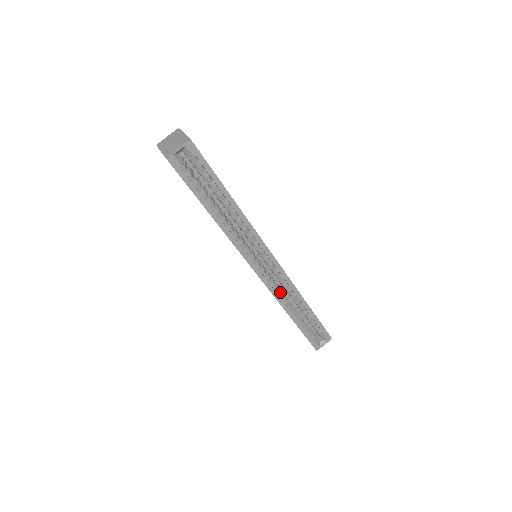
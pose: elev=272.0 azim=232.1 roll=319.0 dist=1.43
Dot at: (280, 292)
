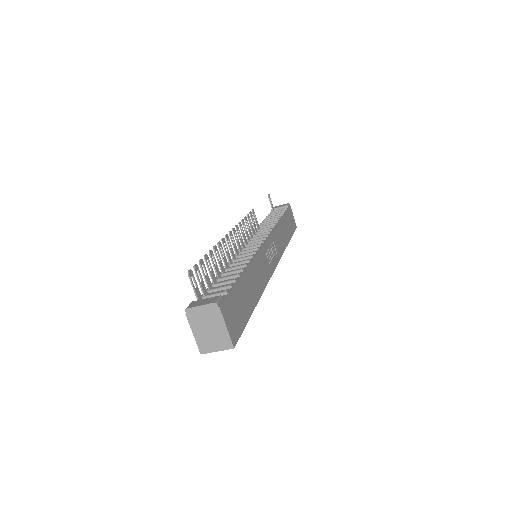
Dot at: occluded
